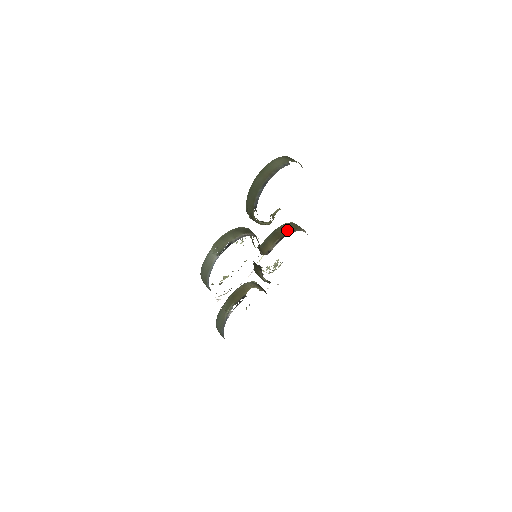
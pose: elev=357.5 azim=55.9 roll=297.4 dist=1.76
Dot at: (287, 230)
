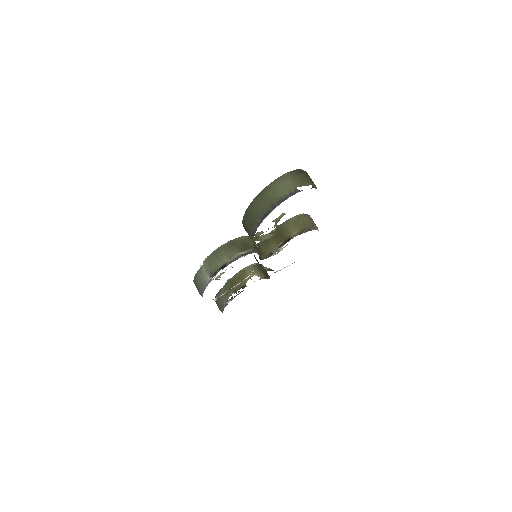
Dot at: (293, 231)
